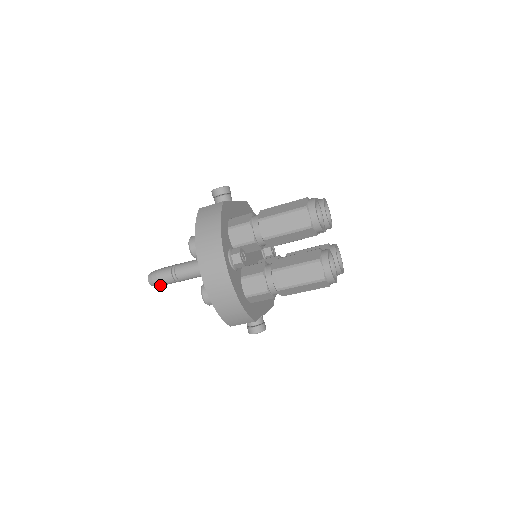
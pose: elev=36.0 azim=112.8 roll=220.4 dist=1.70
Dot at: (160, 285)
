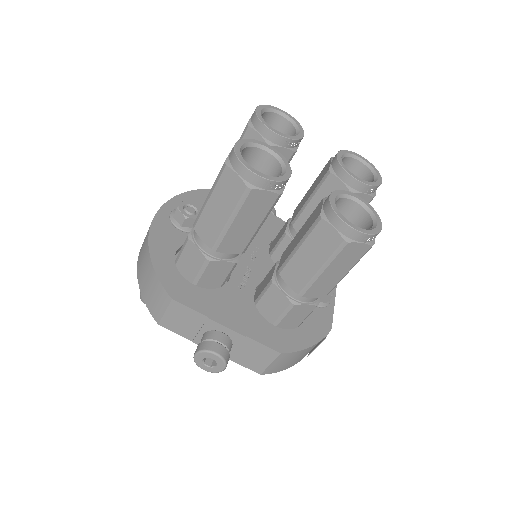
Dot at: occluded
